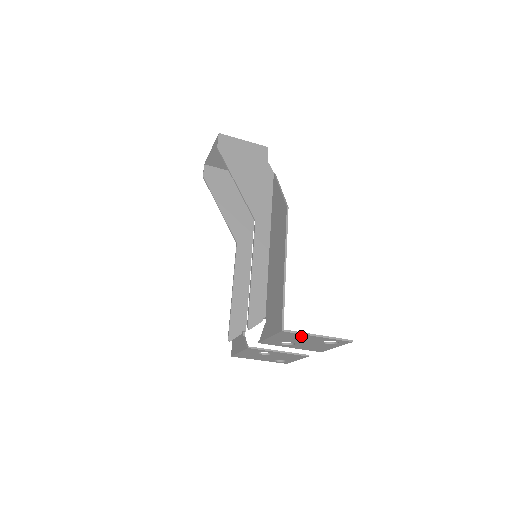
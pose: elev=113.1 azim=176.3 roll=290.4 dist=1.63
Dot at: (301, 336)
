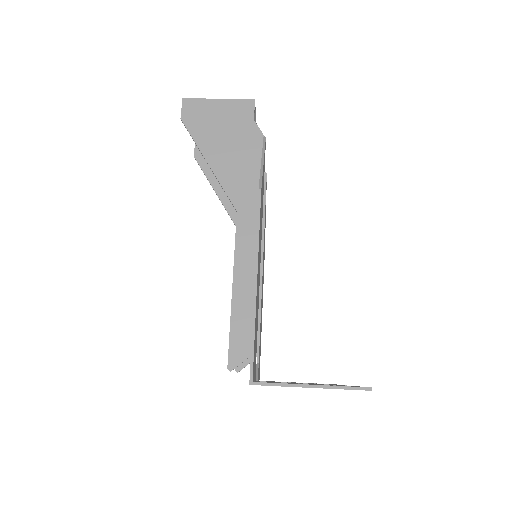
Dot at: occluded
